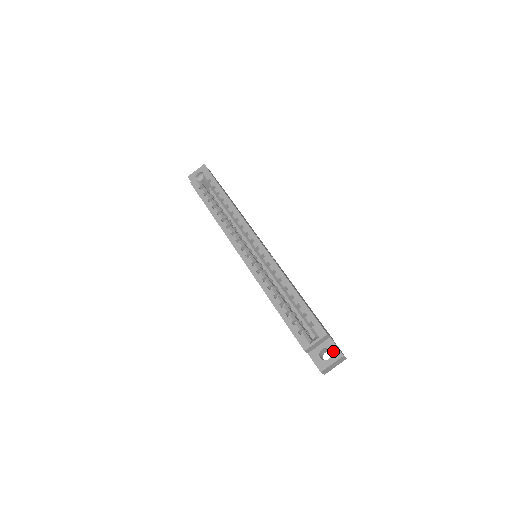
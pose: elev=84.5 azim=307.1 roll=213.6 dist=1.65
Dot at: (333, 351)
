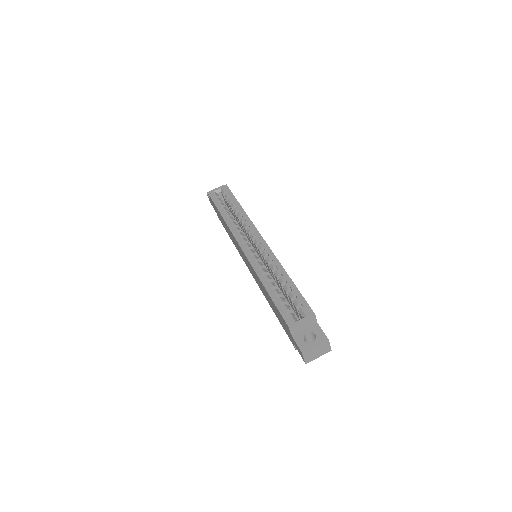
Dot at: (318, 335)
